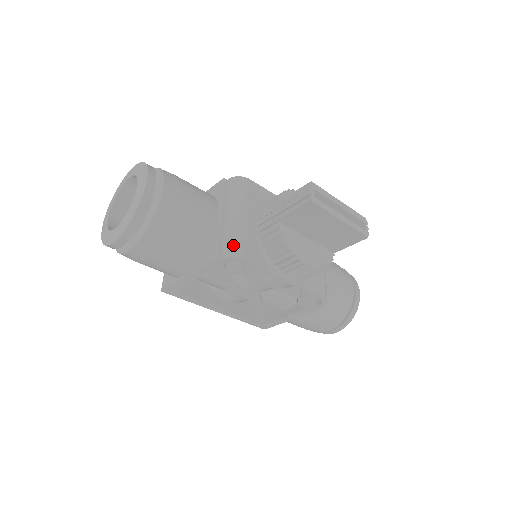
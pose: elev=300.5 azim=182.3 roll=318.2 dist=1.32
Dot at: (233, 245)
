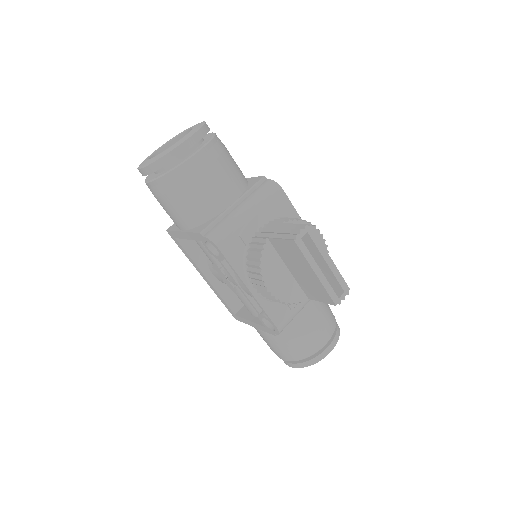
Dot at: (221, 232)
